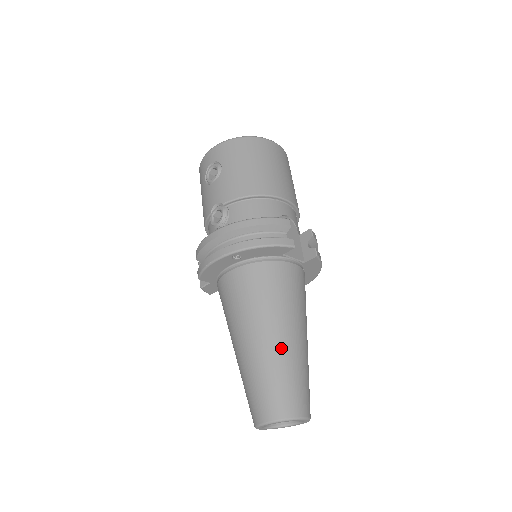
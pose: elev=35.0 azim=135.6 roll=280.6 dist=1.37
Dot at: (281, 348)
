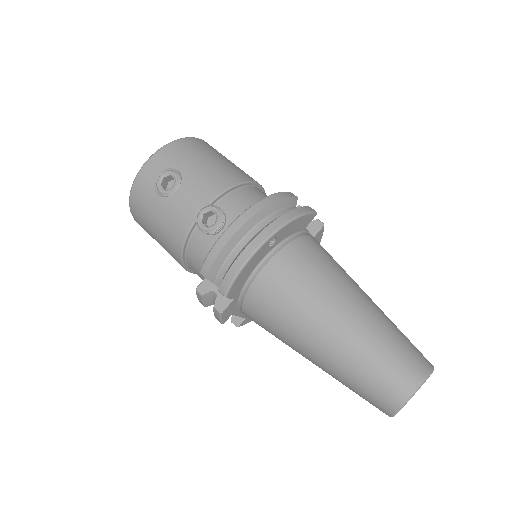
Dot at: (373, 311)
